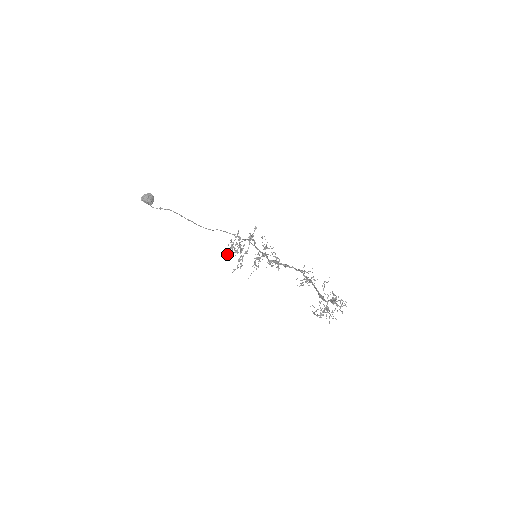
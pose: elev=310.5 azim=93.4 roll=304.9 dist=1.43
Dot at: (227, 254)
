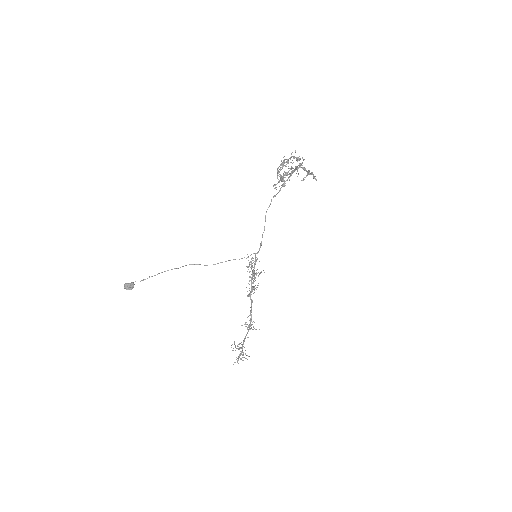
Dot at: occluded
